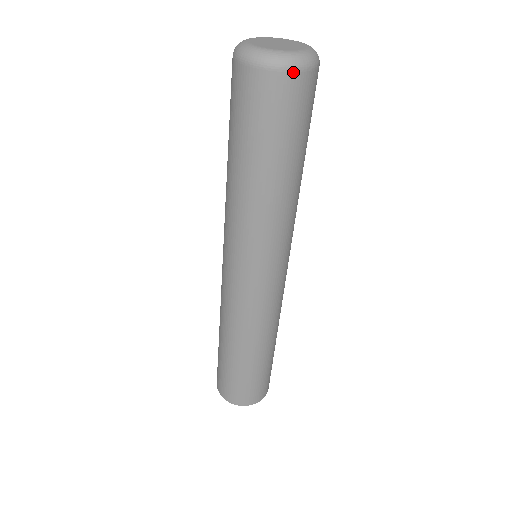
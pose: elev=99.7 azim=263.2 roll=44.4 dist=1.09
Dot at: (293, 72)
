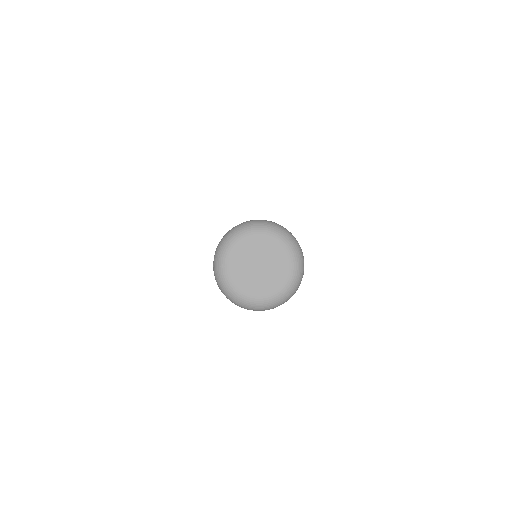
Dot at: (275, 307)
